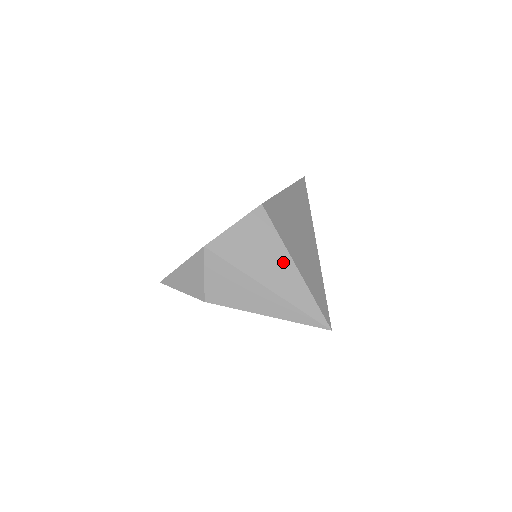
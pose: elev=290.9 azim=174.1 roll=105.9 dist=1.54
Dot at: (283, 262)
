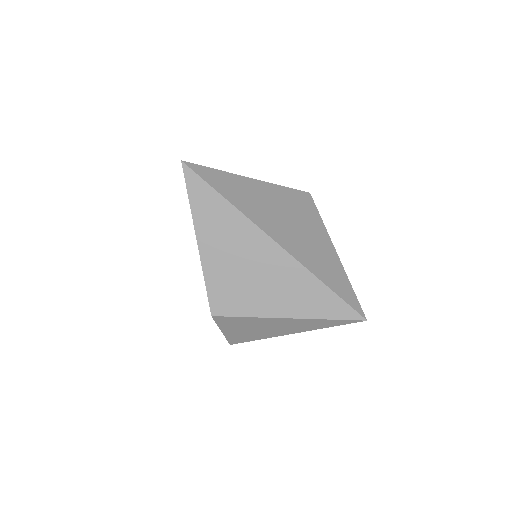
Dot at: (278, 322)
